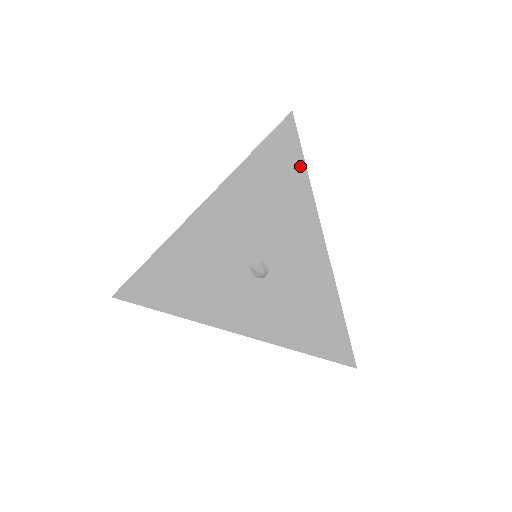
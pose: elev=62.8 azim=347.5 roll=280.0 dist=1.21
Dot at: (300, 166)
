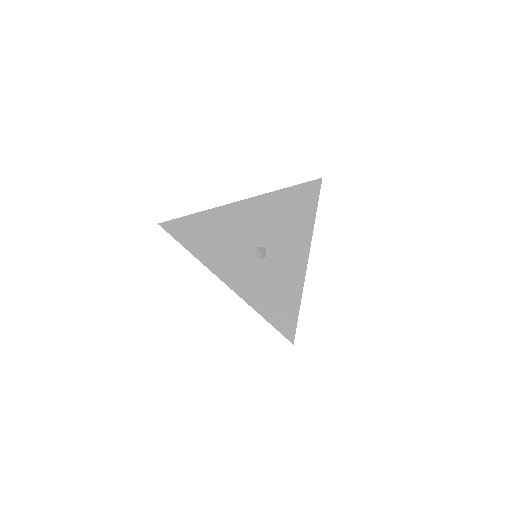
Dot at: (314, 207)
